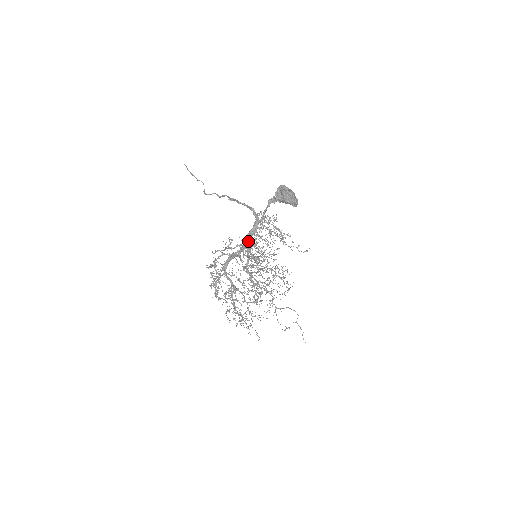
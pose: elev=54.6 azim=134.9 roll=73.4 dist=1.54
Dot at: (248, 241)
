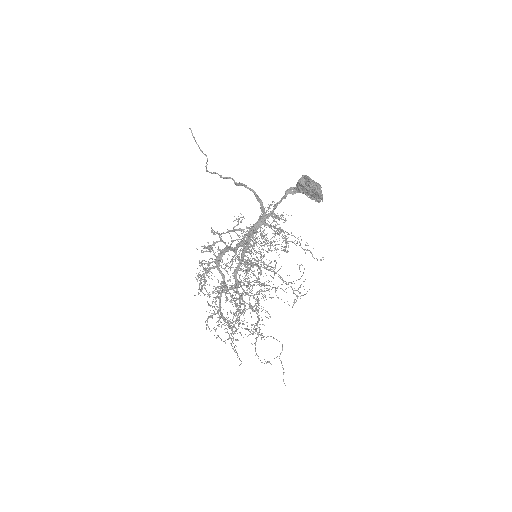
Dot at: occluded
